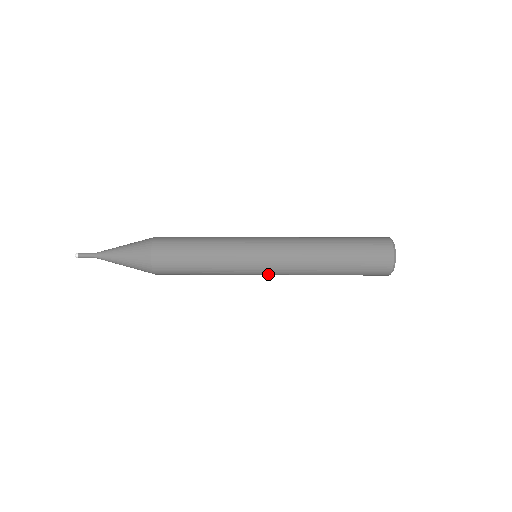
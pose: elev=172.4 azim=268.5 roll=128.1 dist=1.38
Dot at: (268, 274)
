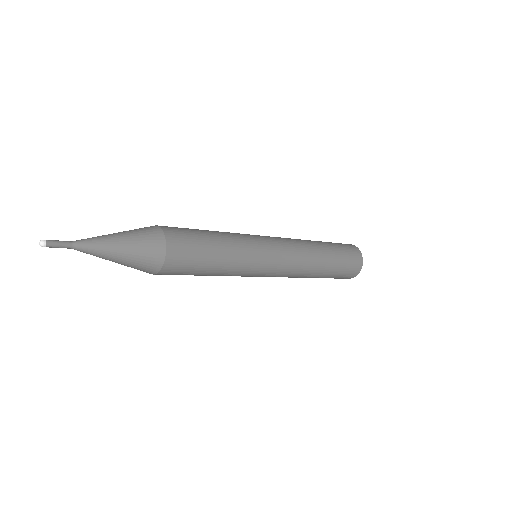
Dot at: (268, 276)
